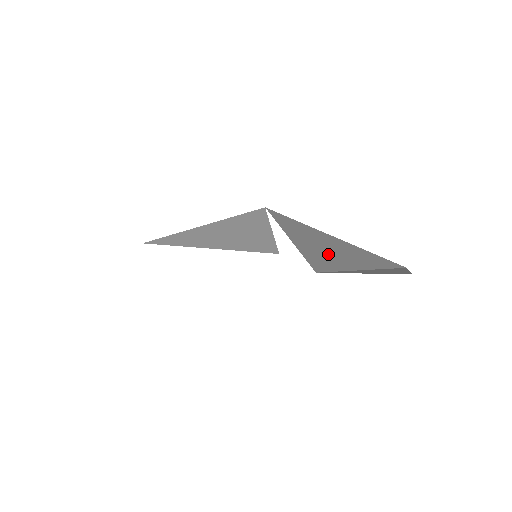
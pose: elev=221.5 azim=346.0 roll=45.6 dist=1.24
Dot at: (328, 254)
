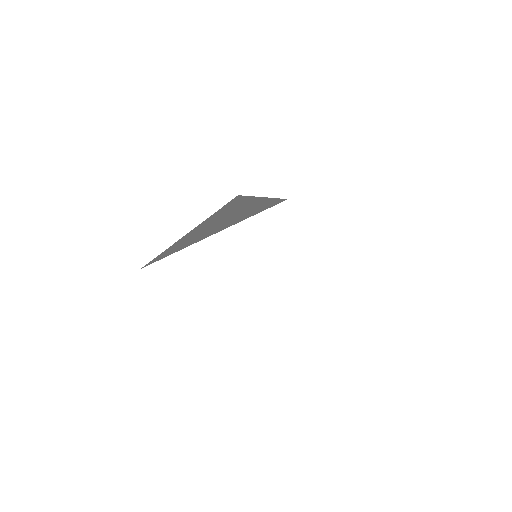
Dot at: occluded
